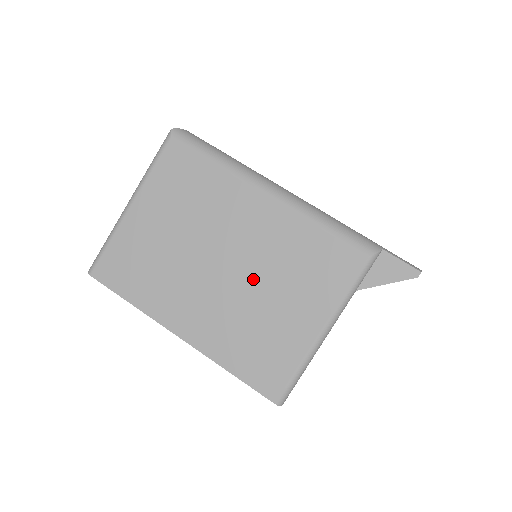
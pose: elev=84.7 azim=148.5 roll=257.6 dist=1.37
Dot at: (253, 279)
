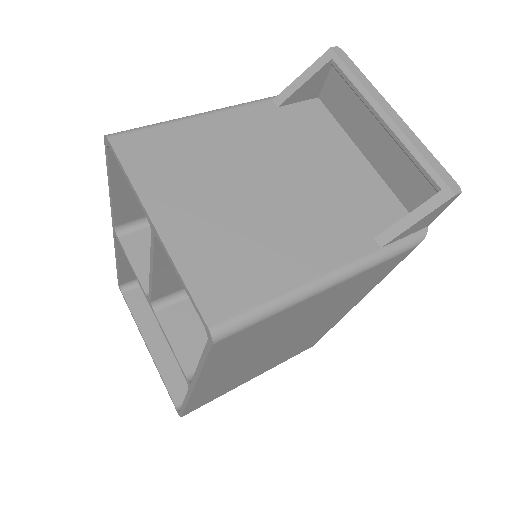
Dot at: occluded
